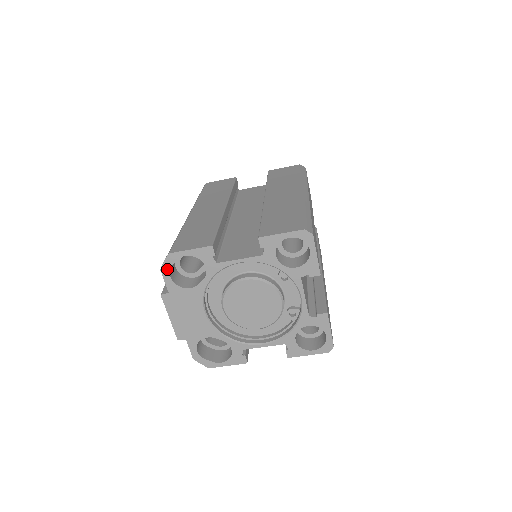
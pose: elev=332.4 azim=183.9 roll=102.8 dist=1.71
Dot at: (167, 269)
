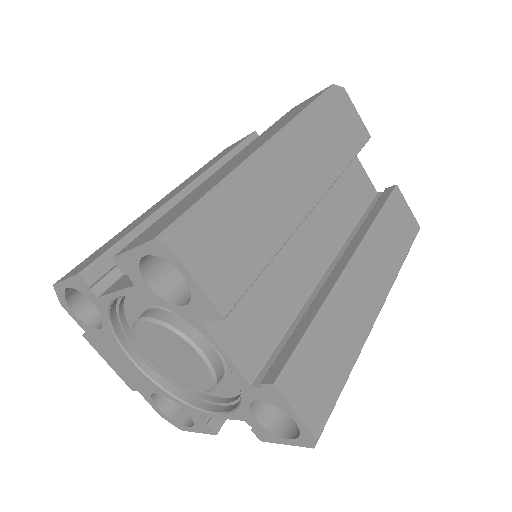
Dot at: (65, 304)
